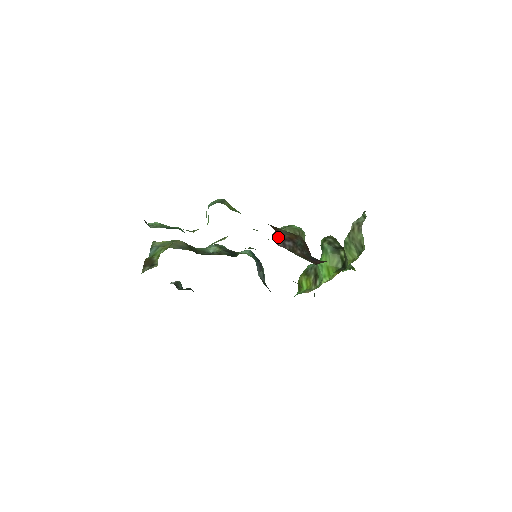
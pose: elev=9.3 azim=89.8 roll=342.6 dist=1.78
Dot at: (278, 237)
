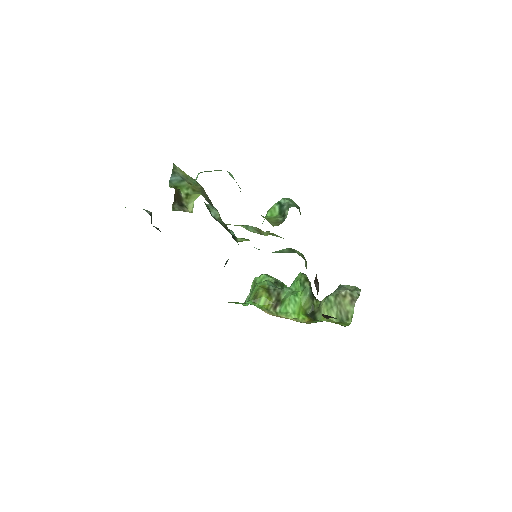
Dot at: occluded
